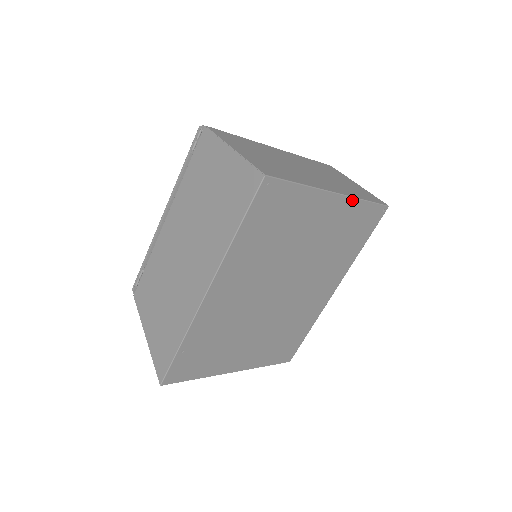
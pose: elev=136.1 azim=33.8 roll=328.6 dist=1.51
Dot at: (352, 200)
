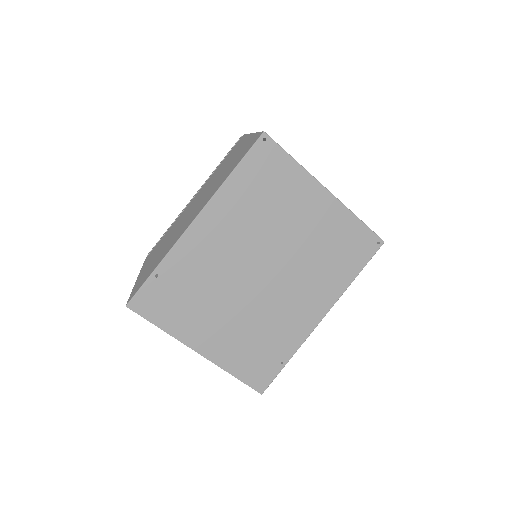
Dot at: (343, 208)
